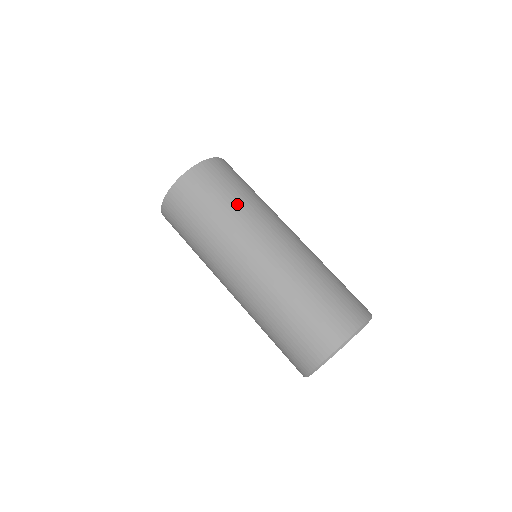
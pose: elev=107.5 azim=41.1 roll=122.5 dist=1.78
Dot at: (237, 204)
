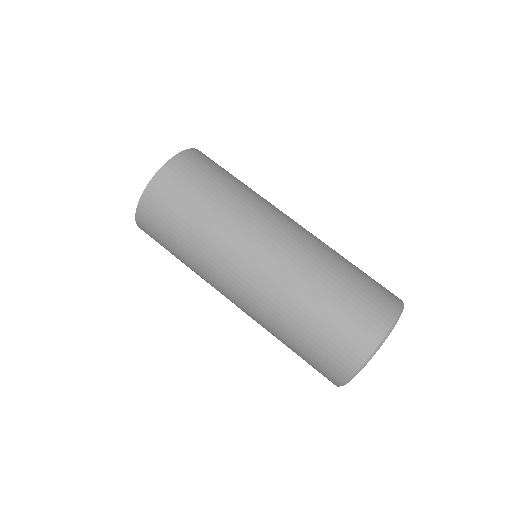
Dot at: (207, 220)
